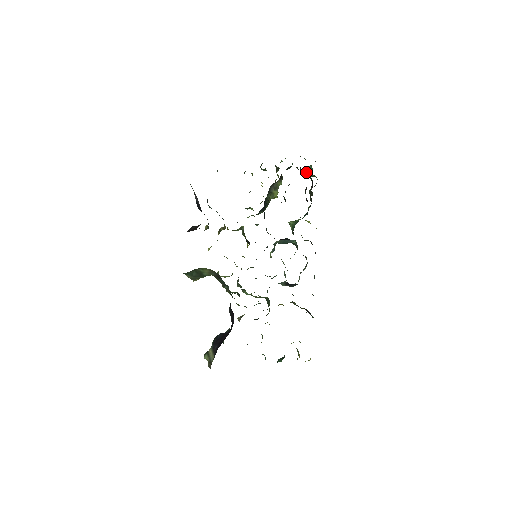
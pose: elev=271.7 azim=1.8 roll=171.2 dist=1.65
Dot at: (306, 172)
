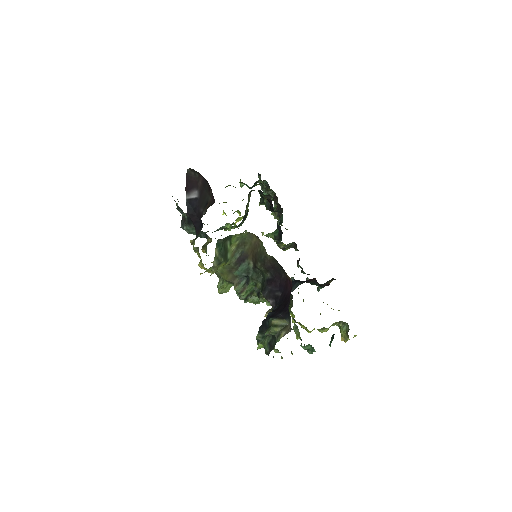
Dot at: occluded
